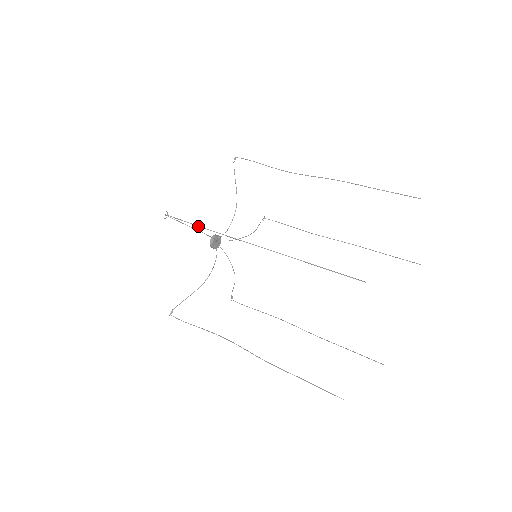
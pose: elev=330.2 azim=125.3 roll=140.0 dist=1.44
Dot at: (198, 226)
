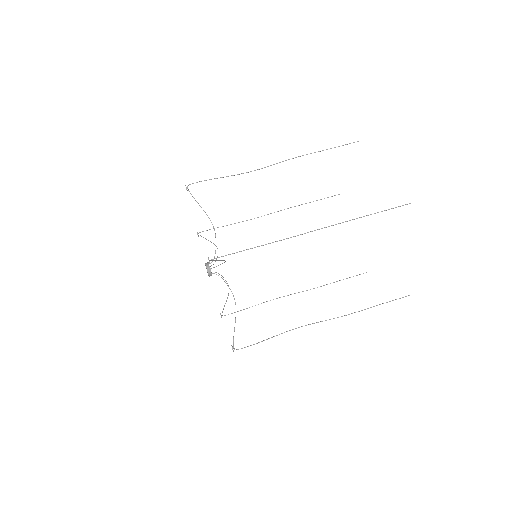
Dot at: occluded
